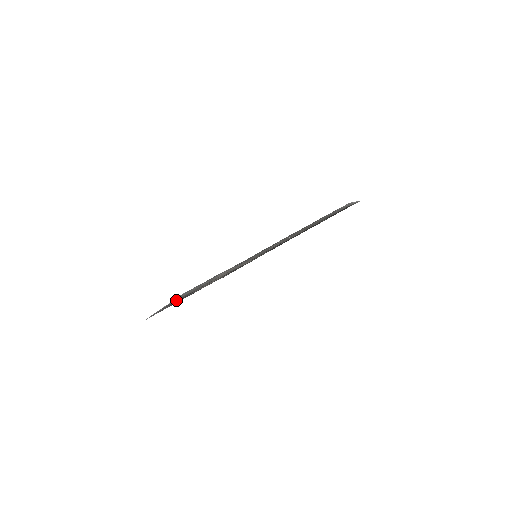
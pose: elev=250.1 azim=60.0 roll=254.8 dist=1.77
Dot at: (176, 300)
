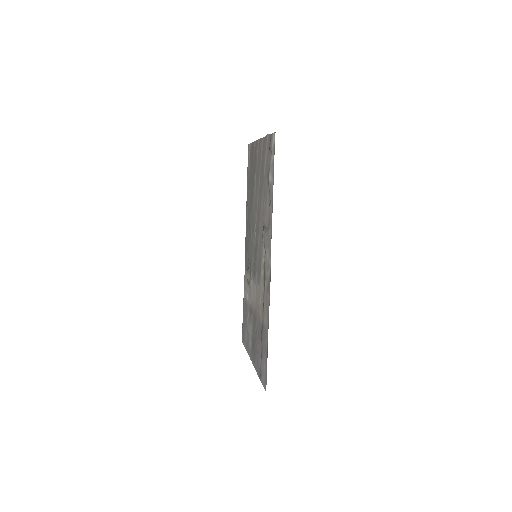
Dot at: (257, 352)
